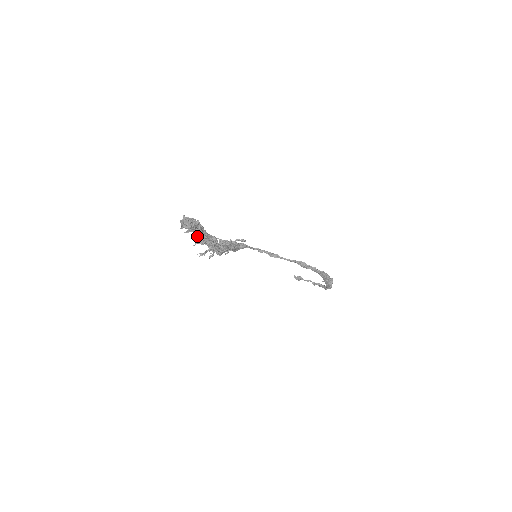
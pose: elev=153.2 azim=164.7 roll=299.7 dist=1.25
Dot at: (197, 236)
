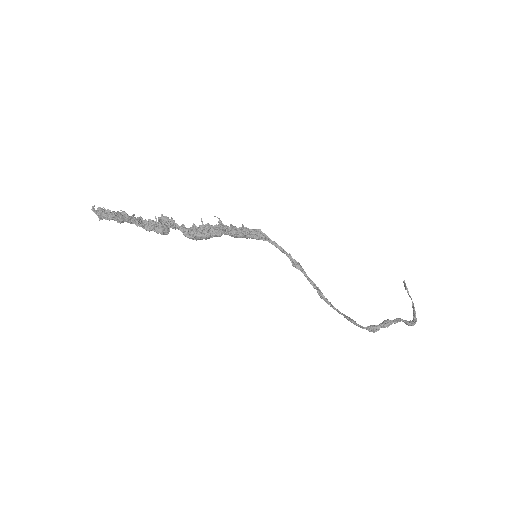
Dot at: occluded
